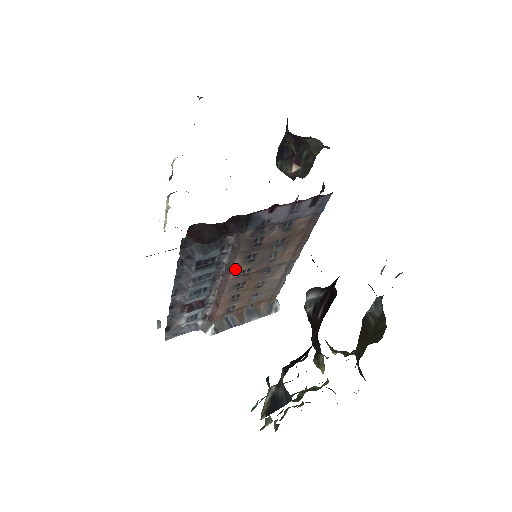
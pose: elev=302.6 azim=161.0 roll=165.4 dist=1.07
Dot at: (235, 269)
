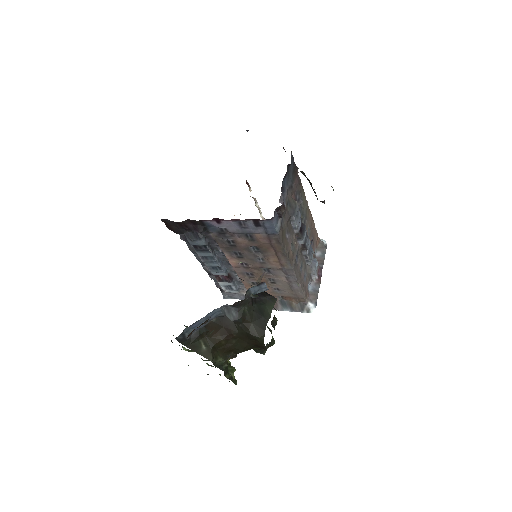
Dot at: (230, 260)
